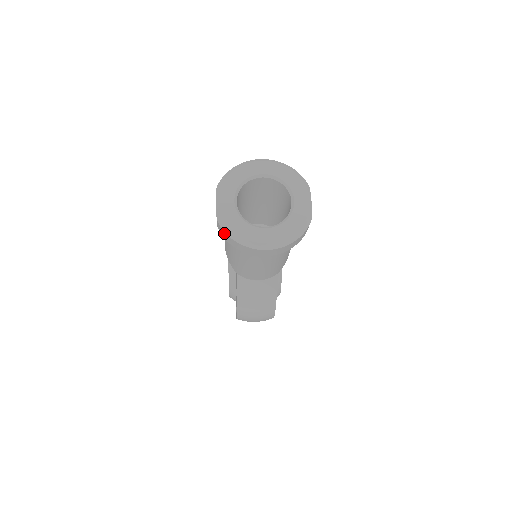
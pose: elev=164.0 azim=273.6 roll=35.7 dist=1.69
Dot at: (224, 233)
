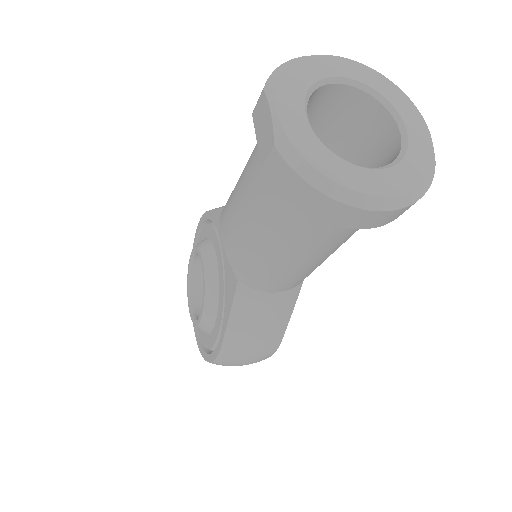
Dot at: (289, 175)
